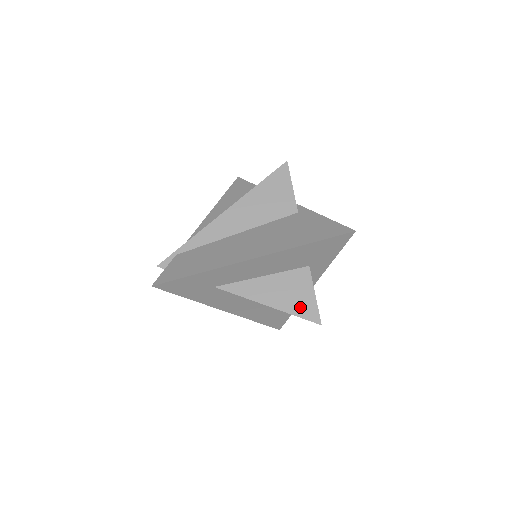
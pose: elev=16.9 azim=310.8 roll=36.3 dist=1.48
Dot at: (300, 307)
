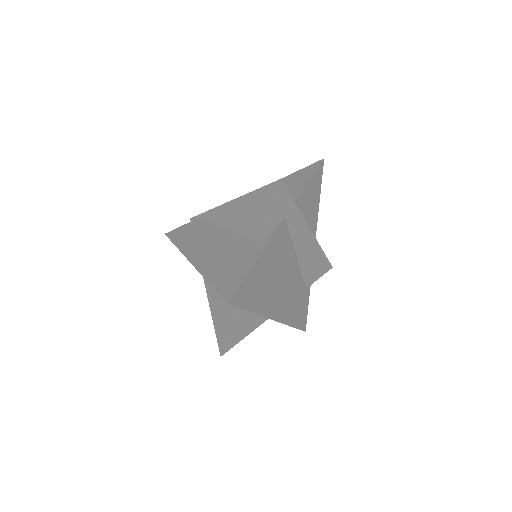
Dot at: (220, 328)
